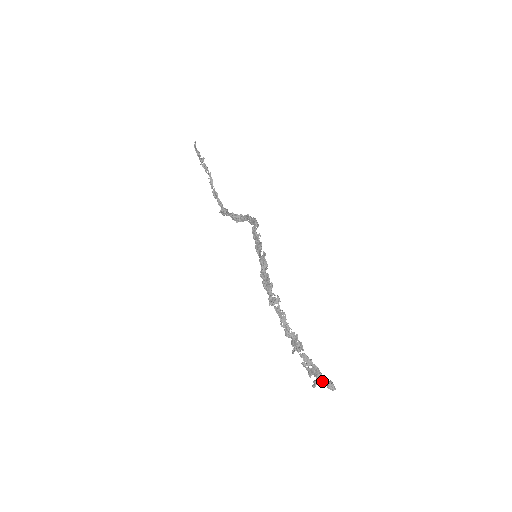
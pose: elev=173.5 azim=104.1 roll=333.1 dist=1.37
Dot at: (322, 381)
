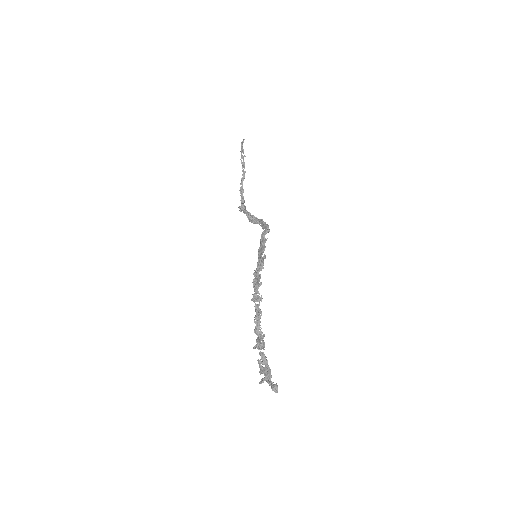
Dot at: (269, 381)
